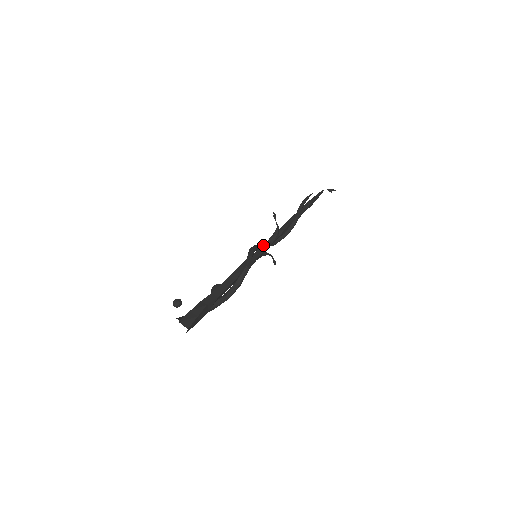
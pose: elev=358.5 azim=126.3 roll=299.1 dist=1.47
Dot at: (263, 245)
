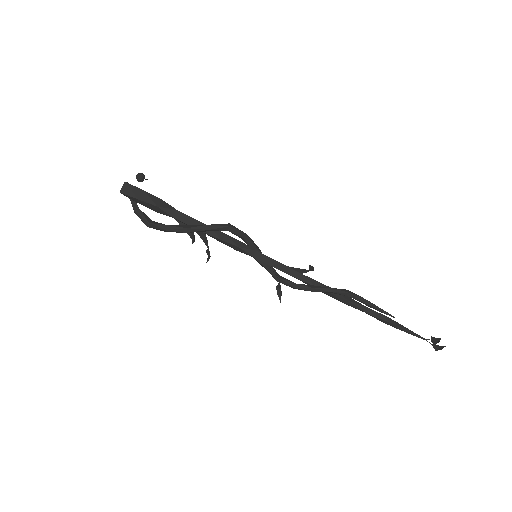
Dot at: (273, 259)
